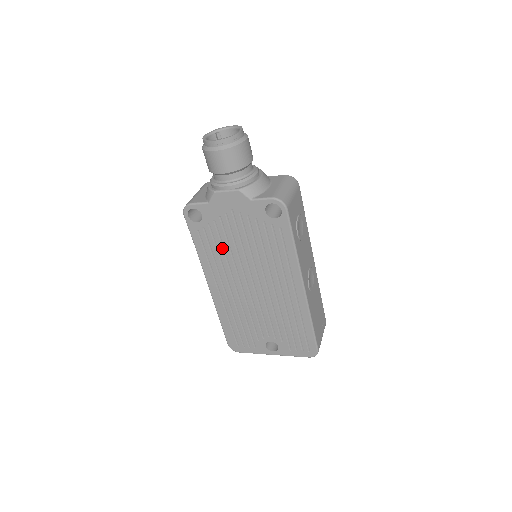
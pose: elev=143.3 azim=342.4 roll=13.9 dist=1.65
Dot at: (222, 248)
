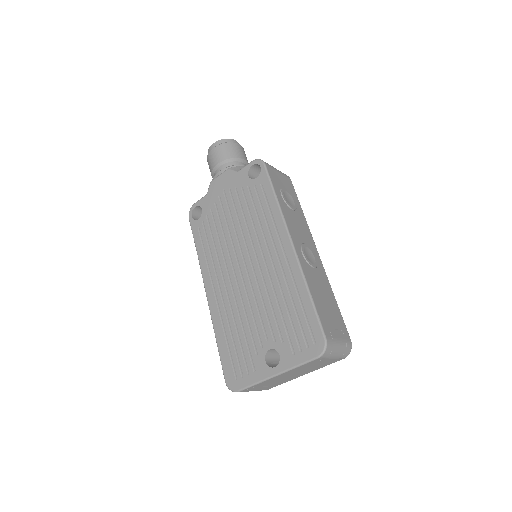
Dot at: (217, 236)
